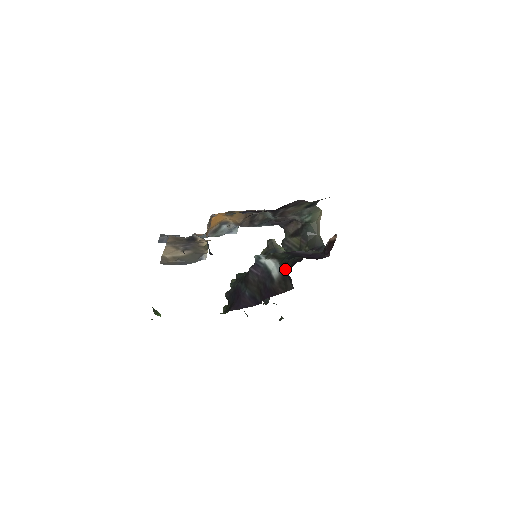
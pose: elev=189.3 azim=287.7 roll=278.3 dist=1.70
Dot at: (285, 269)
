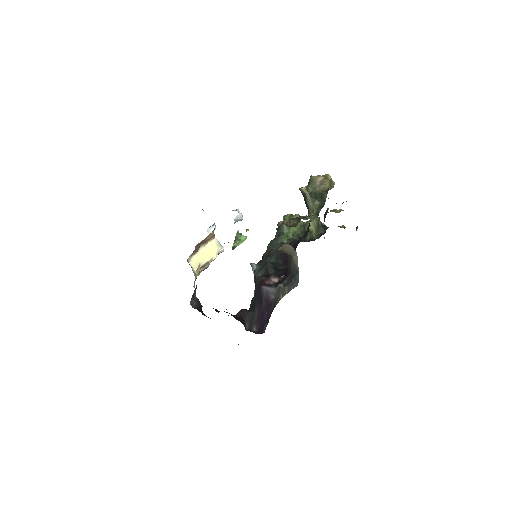
Dot at: occluded
